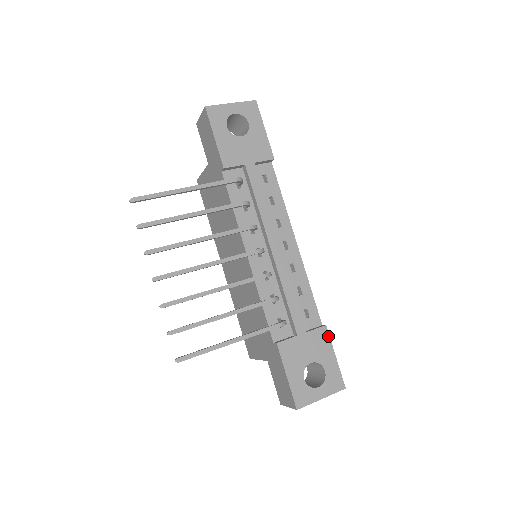
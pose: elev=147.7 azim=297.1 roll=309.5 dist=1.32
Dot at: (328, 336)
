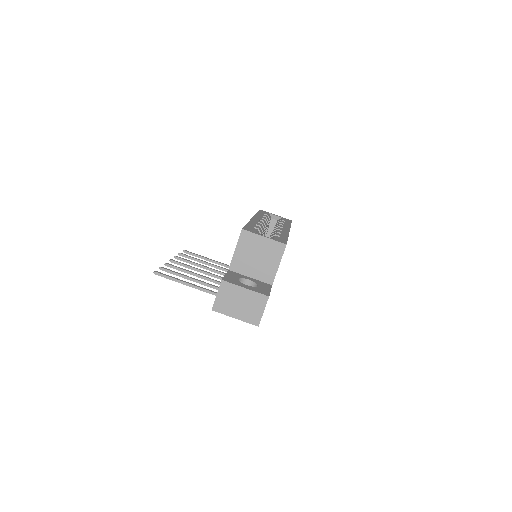
Dot at: occluded
